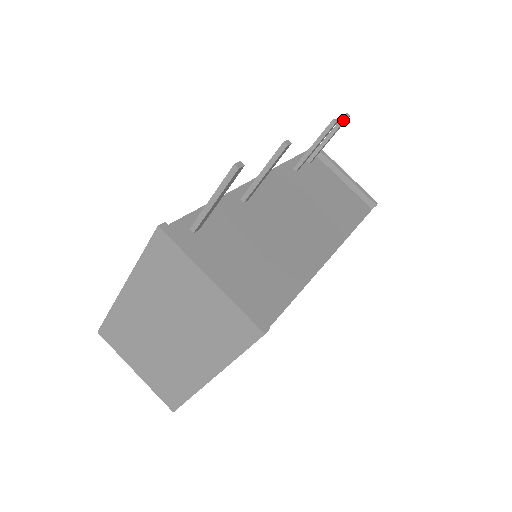
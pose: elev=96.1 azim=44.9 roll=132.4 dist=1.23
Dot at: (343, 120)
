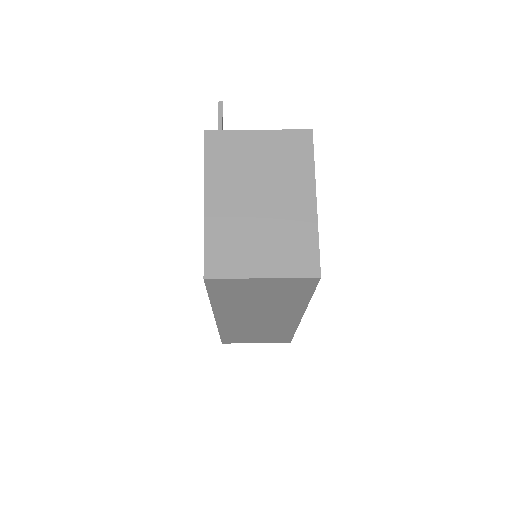
Dot at: occluded
